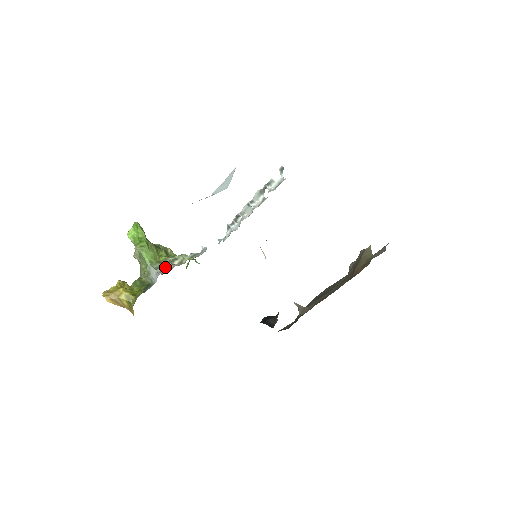
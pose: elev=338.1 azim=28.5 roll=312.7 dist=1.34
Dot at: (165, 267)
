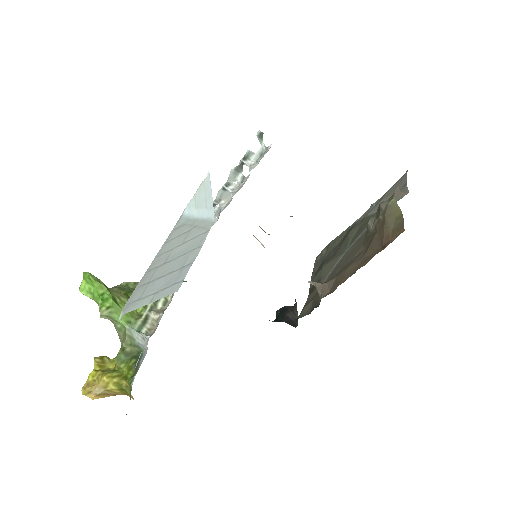
Dot at: (149, 321)
